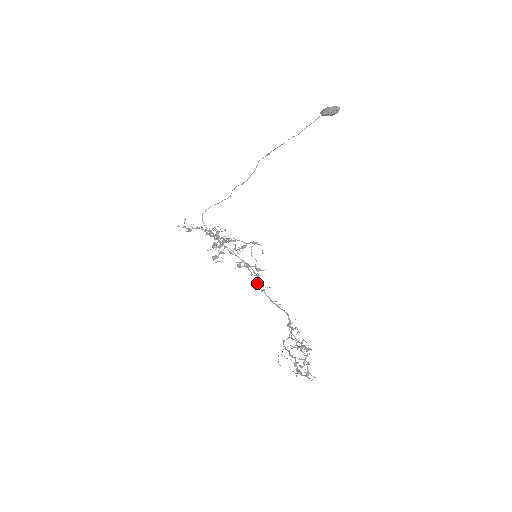
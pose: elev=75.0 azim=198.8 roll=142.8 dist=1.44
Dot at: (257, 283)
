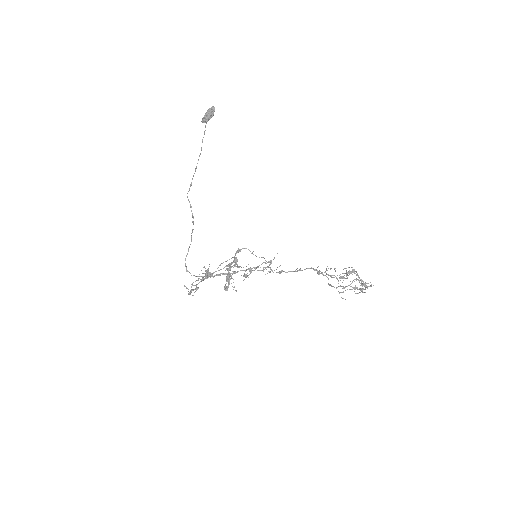
Dot at: occluded
